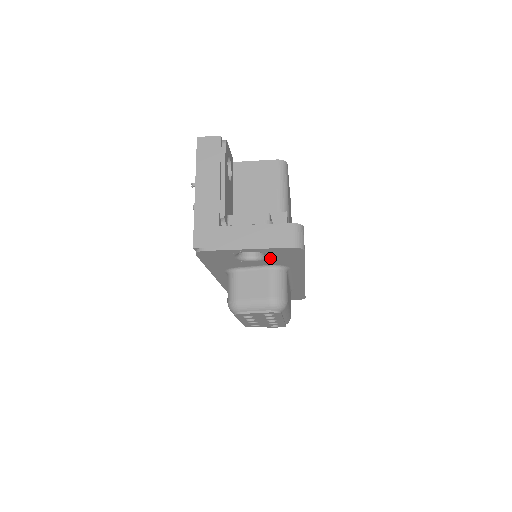
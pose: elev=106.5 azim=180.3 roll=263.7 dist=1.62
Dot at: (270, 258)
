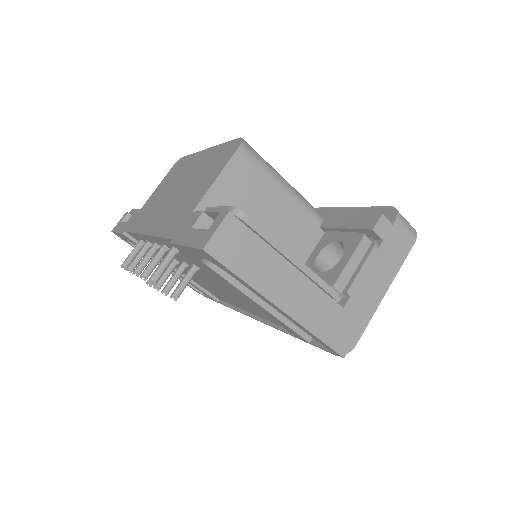
Dot at: occluded
